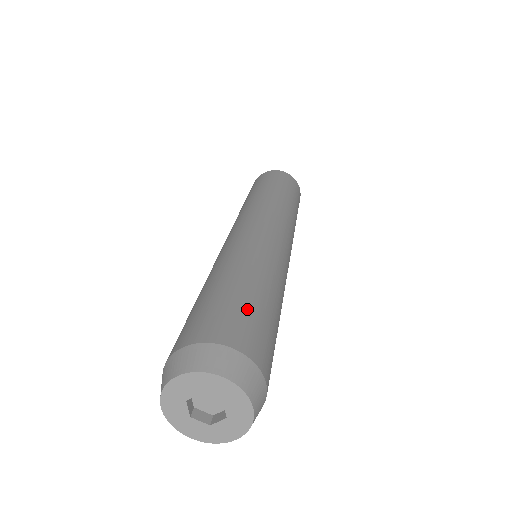
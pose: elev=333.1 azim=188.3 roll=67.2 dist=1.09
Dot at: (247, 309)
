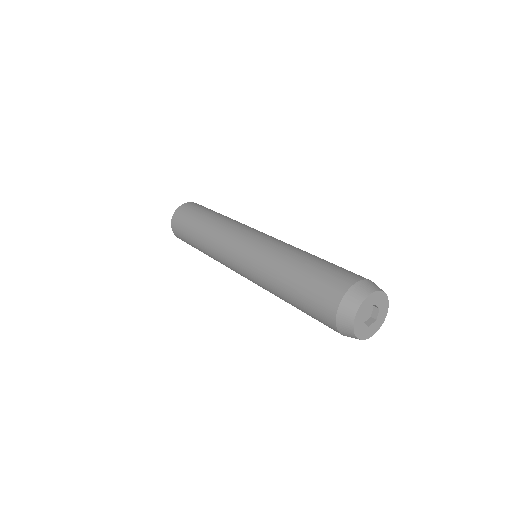
Dot at: (325, 270)
